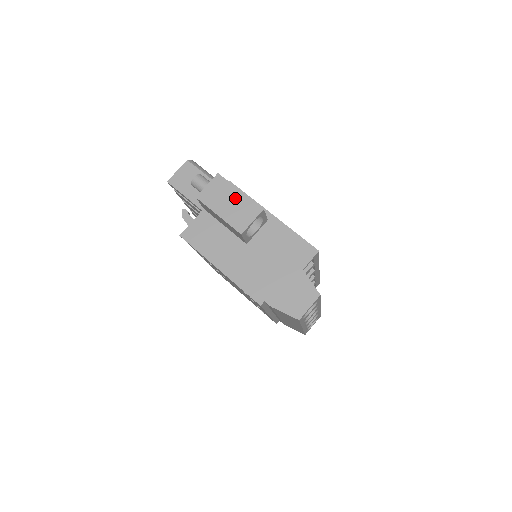
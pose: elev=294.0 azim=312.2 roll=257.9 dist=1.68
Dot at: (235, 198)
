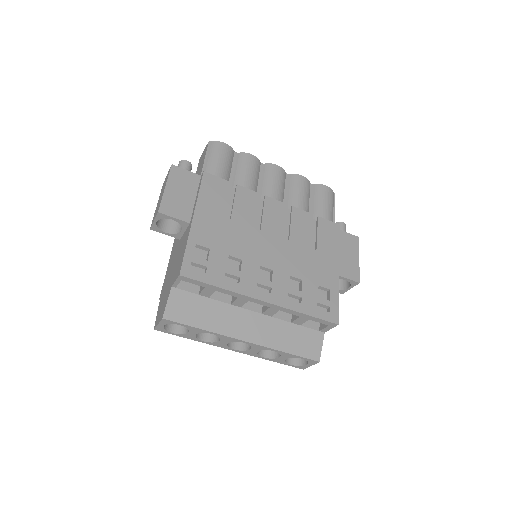
Dot at: (162, 193)
